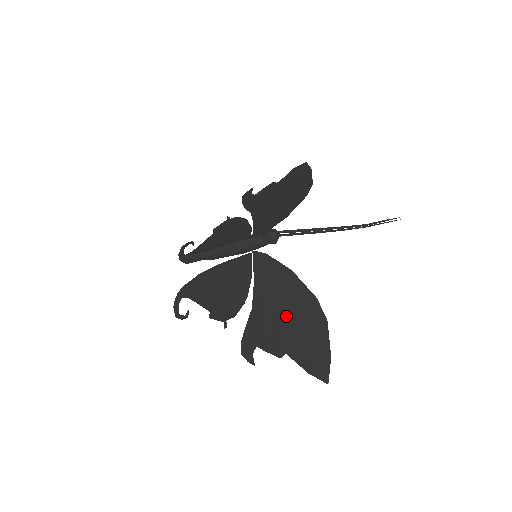
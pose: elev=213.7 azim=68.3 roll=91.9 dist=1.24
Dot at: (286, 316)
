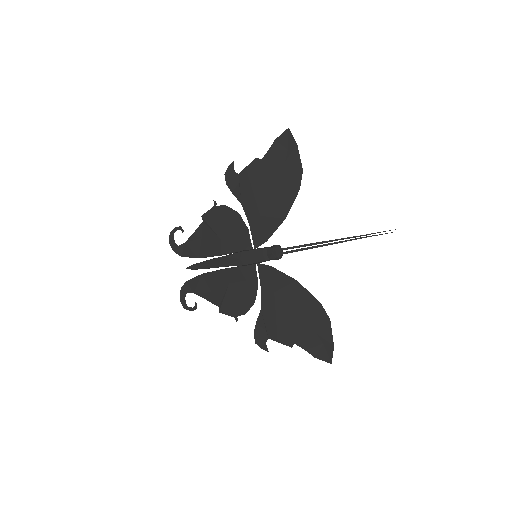
Dot at: (294, 316)
